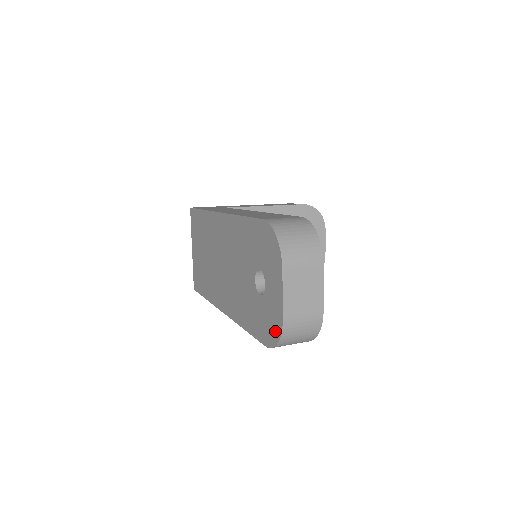
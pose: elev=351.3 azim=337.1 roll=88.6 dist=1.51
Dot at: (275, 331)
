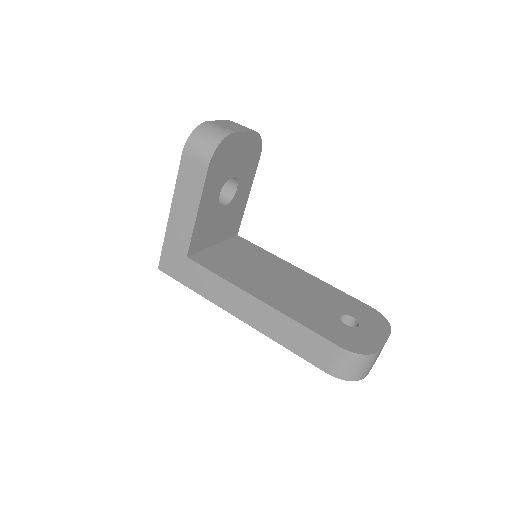
Dot at: occluded
